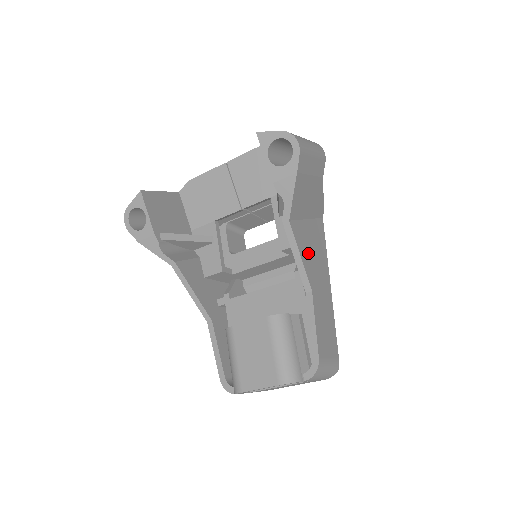
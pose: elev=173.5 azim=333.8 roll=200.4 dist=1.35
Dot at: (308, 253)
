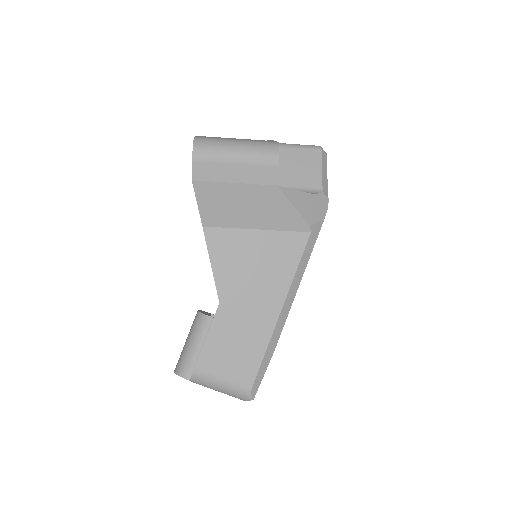
Dot at: (235, 264)
